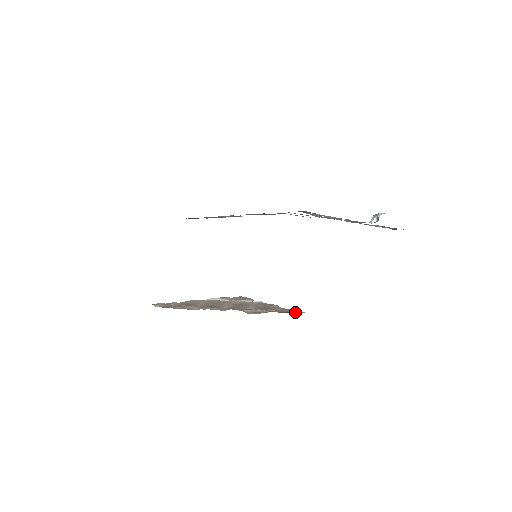
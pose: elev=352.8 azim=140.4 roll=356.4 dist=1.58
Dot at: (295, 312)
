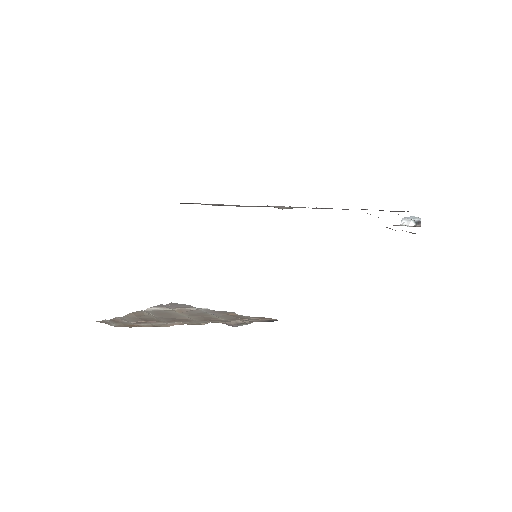
Dot at: (275, 320)
